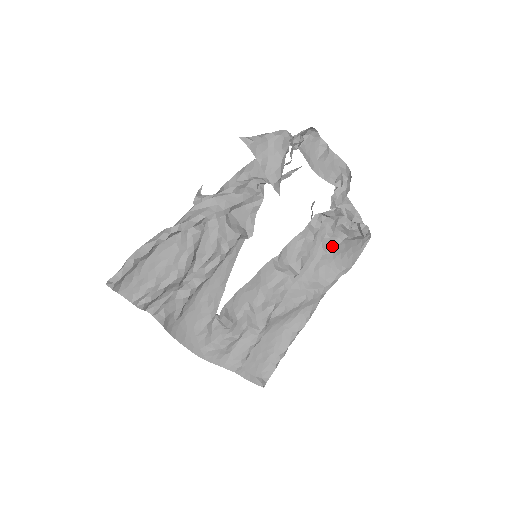
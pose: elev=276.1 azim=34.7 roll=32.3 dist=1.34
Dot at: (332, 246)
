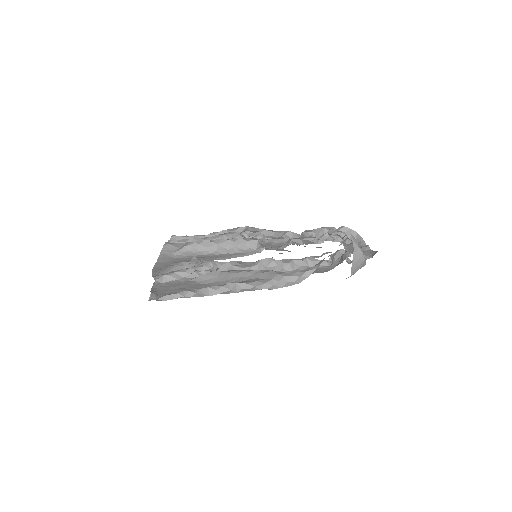
Dot at: occluded
